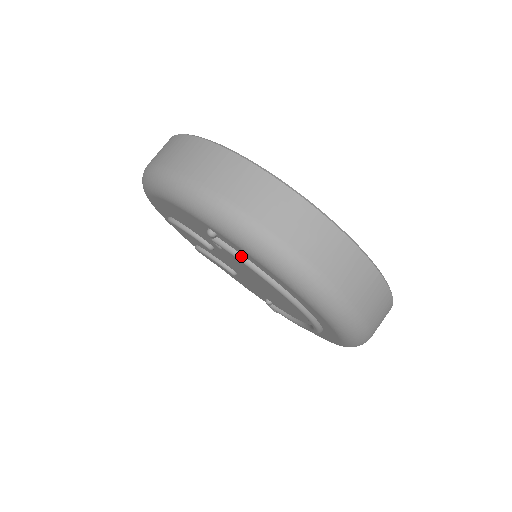
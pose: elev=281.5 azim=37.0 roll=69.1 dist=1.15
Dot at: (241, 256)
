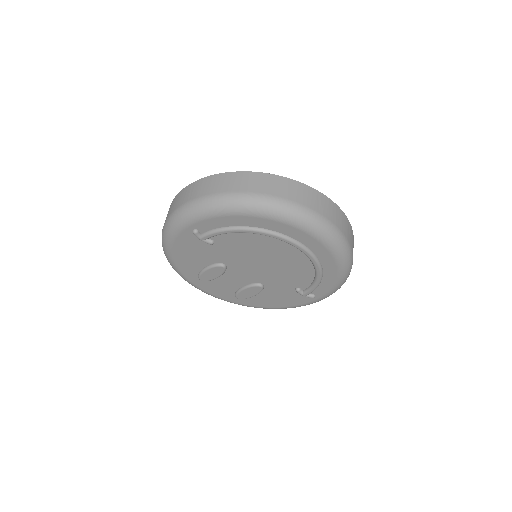
Dot at: (216, 229)
